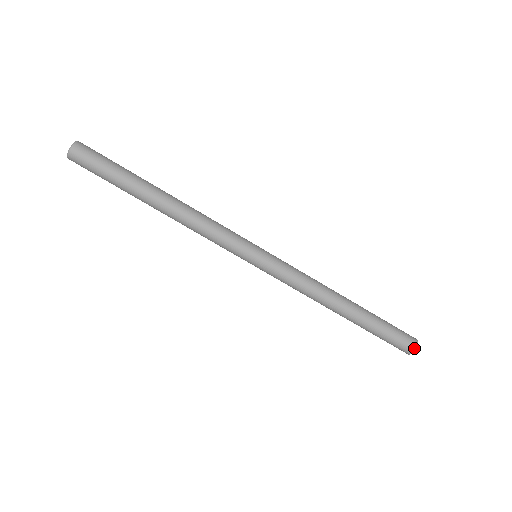
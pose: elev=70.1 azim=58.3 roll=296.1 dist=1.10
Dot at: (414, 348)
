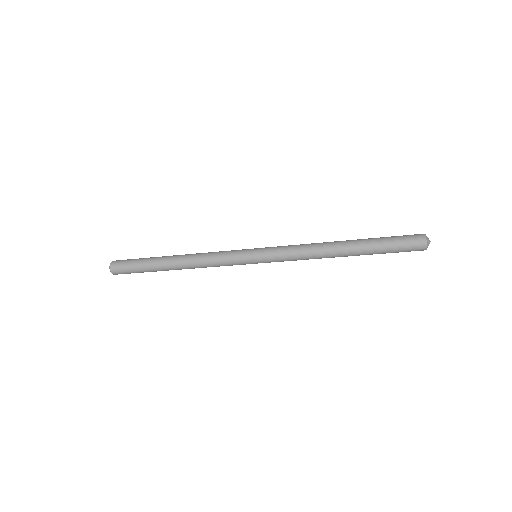
Dot at: (424, 247)
